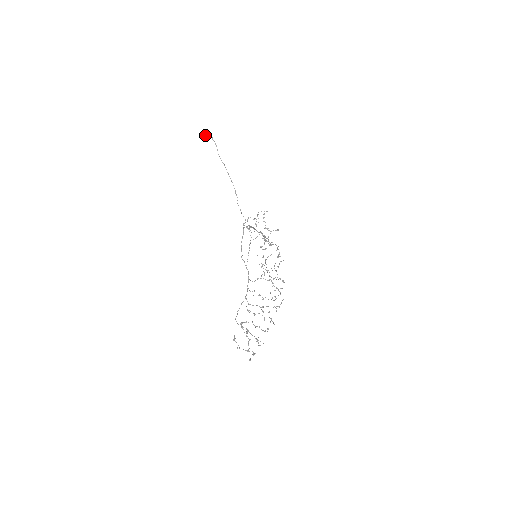
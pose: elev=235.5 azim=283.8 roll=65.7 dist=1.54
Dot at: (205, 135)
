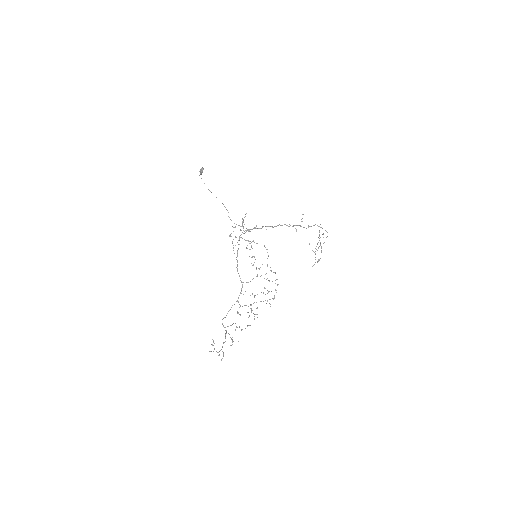
Dot at: (201, 172)
